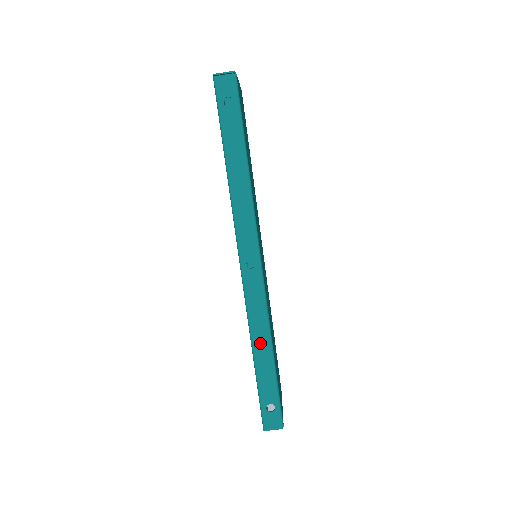
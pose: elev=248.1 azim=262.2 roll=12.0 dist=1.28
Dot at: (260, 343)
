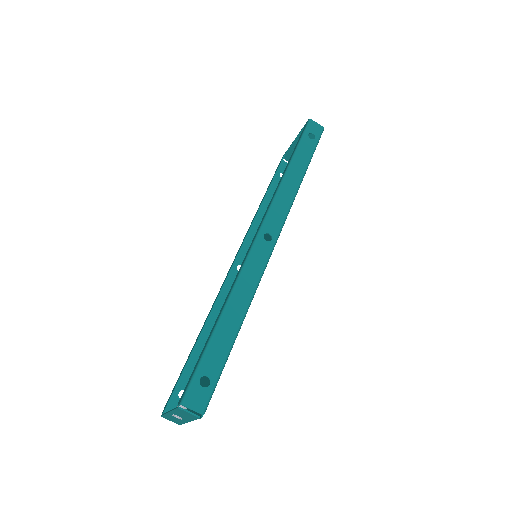
Dot at: (236, 306)
